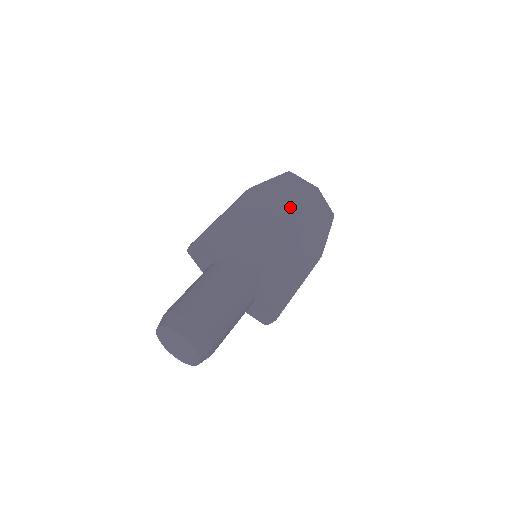
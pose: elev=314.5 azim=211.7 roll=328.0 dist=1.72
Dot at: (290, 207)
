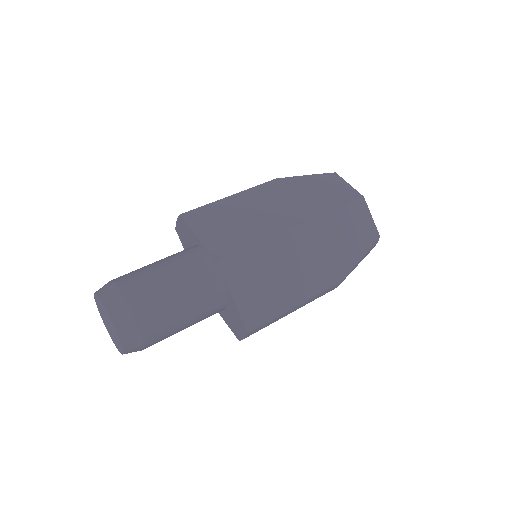
Dot at: (315, 208)
